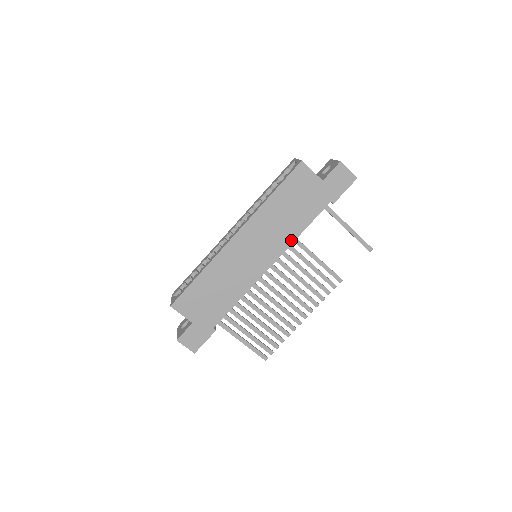
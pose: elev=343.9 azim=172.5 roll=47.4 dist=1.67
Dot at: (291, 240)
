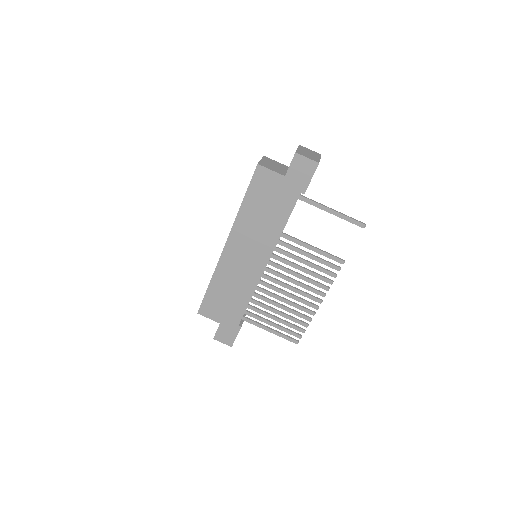
Dot at: (276, 238)
